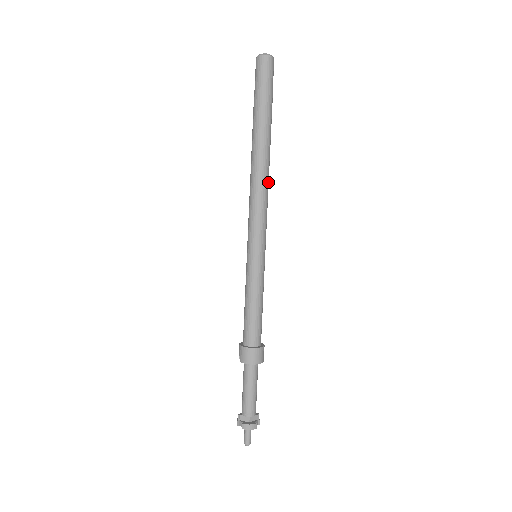
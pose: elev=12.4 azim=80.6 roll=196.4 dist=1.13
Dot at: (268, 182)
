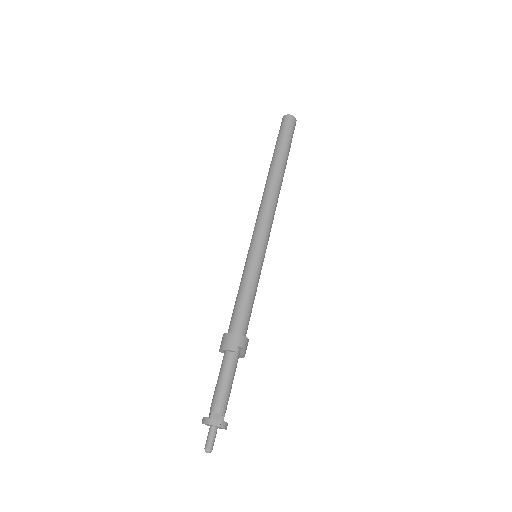
Dot at: (273, 195)
